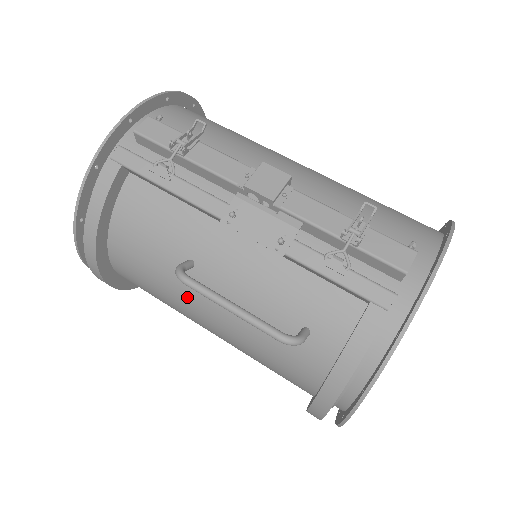
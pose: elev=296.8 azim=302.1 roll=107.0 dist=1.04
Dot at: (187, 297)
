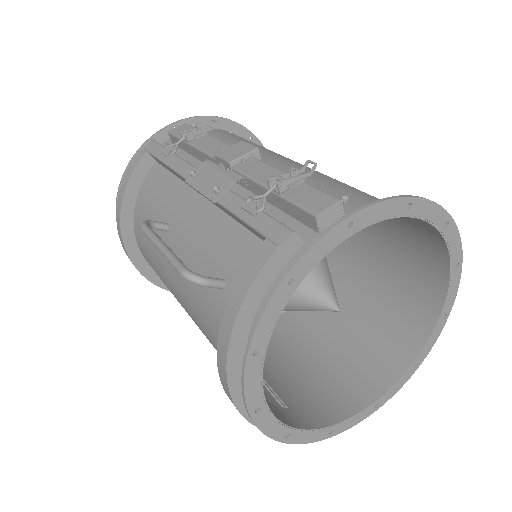
Dot at: (165, 265)
